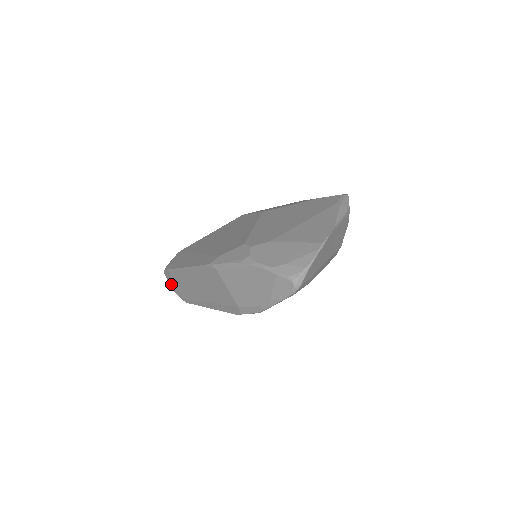
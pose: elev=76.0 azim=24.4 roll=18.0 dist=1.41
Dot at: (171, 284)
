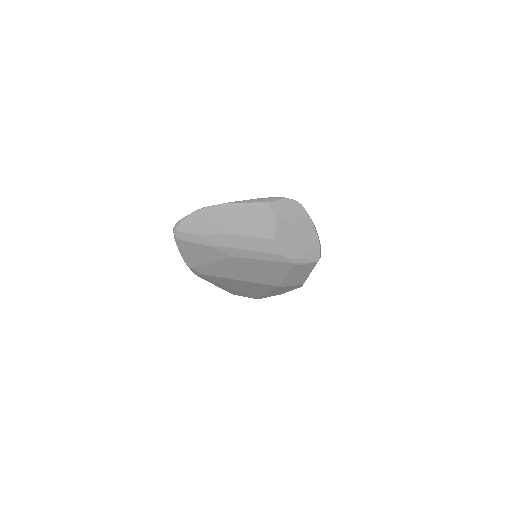
Dot at: occluded
